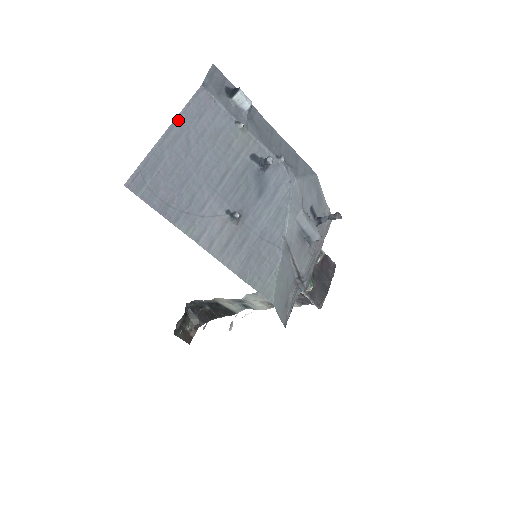
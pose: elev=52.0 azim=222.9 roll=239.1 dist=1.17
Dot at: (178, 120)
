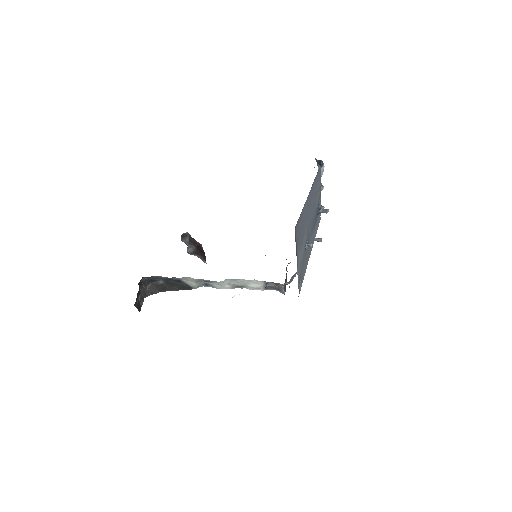
Dot at: (313, 185)
